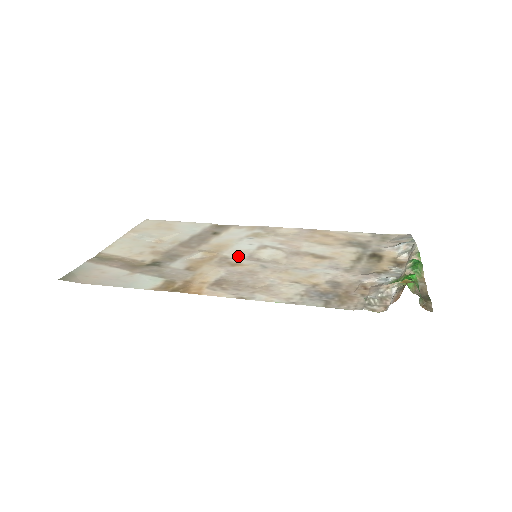
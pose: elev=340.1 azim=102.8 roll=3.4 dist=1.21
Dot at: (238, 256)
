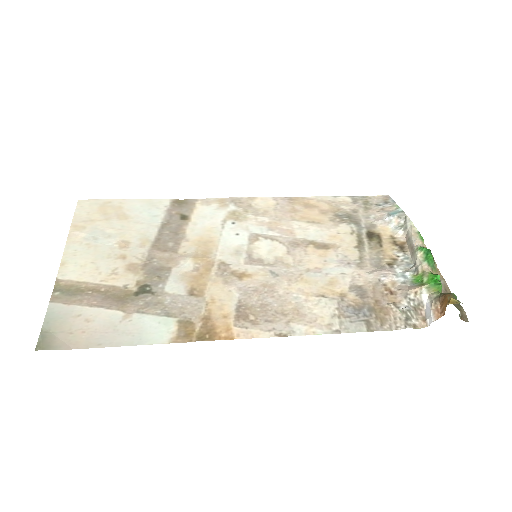
Dot at: (236, 259)
